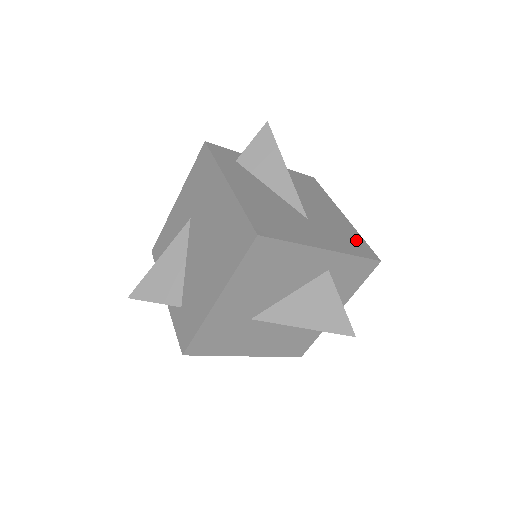
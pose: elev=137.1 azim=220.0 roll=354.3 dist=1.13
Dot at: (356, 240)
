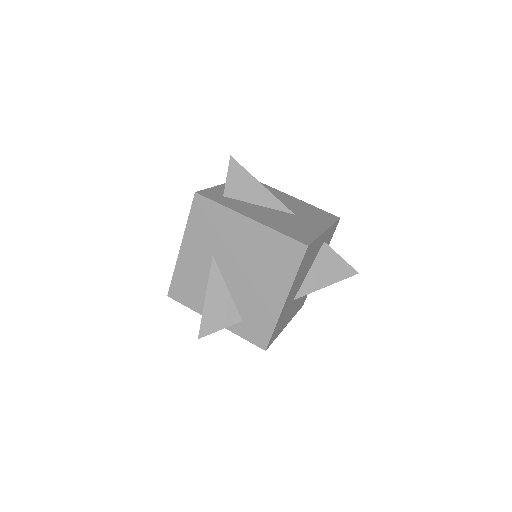
Dot at: (319, 212)
